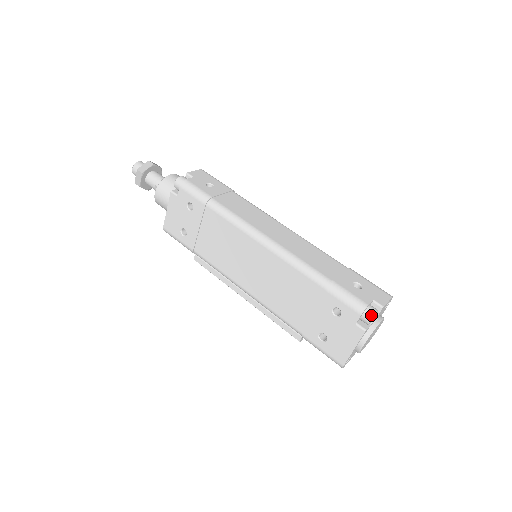
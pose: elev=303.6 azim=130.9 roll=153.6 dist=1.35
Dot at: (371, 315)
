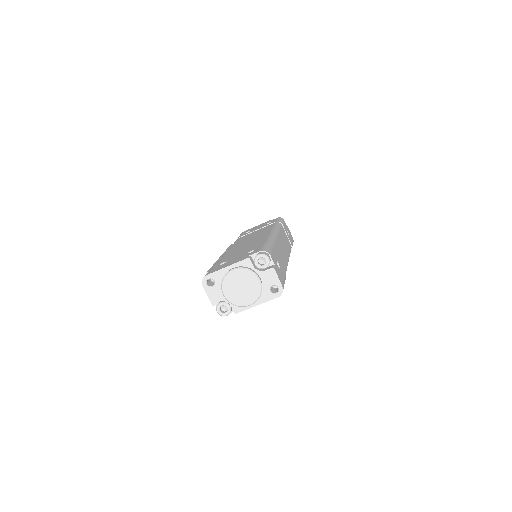
Dot at: (264, 253)
